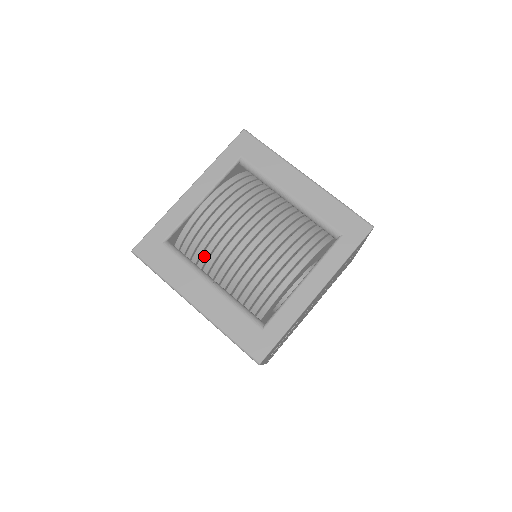
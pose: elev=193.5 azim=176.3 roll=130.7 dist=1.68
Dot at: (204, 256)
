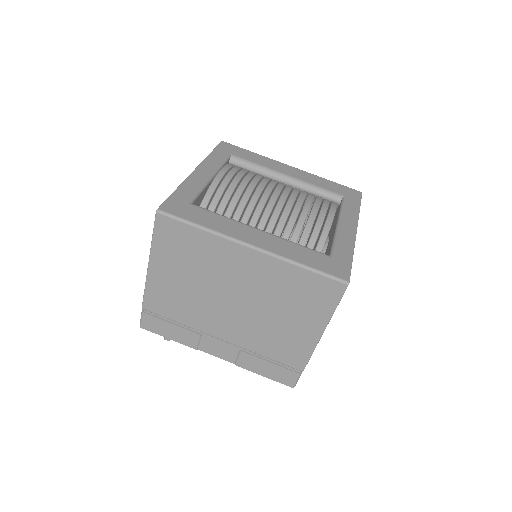
Dot at: (237, 213)
